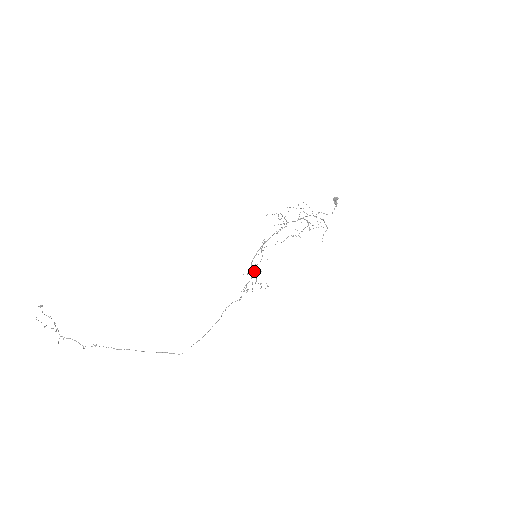
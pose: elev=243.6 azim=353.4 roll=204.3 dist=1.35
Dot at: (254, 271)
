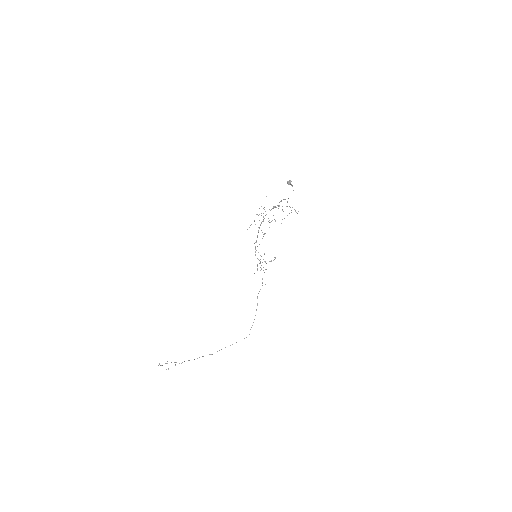
Dot at: occluded
